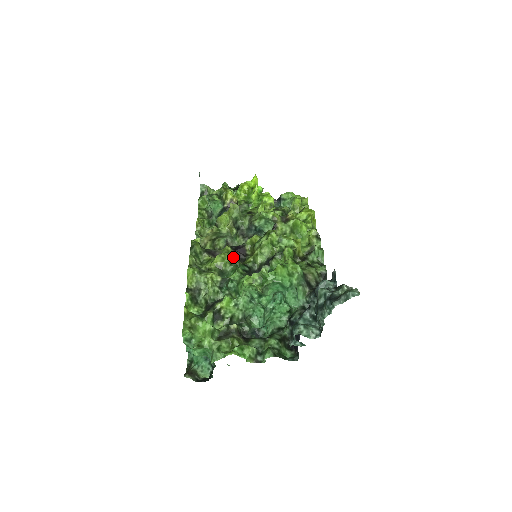
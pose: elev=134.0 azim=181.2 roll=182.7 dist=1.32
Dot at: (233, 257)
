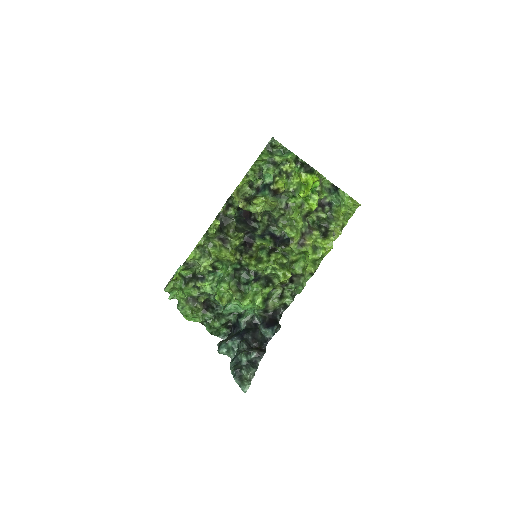
Dot at: (232, 258)
